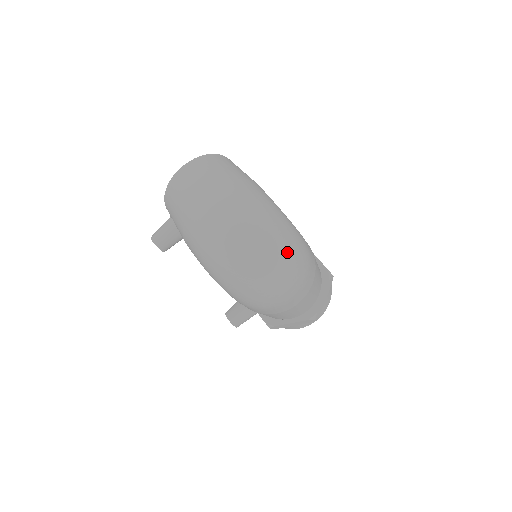
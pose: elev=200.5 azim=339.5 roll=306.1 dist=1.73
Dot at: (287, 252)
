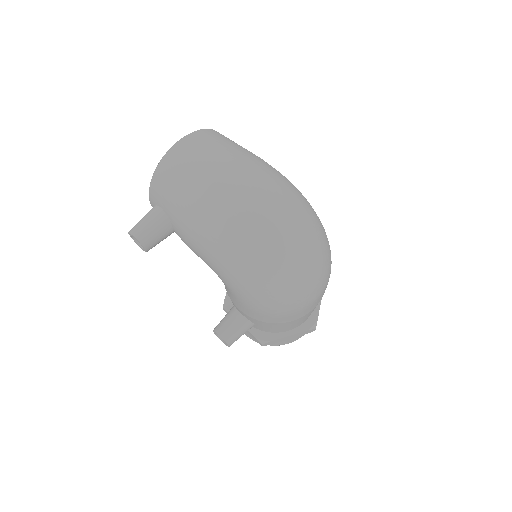
Dot at: (323, 241)
